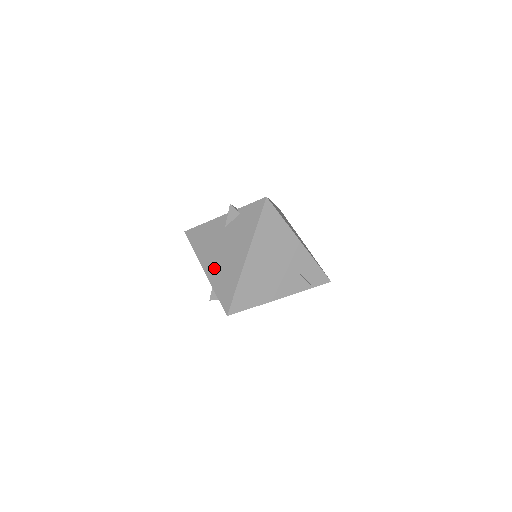
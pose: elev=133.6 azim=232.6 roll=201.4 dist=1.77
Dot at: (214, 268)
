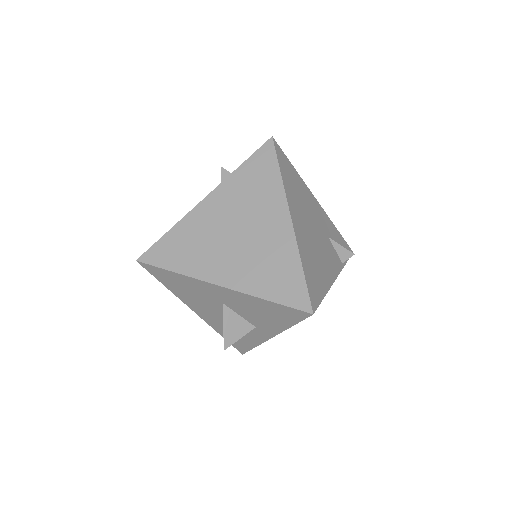
Dot at: (238, 269)
